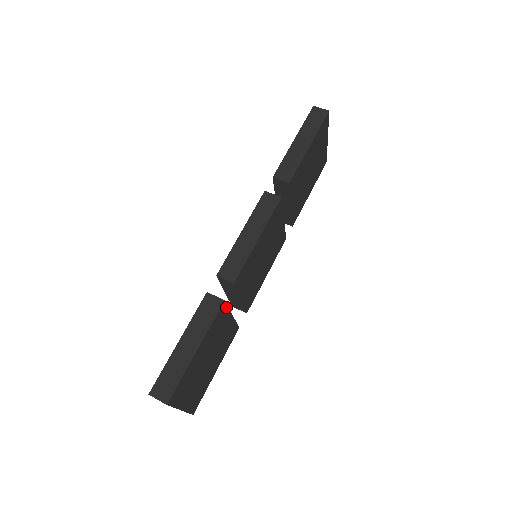
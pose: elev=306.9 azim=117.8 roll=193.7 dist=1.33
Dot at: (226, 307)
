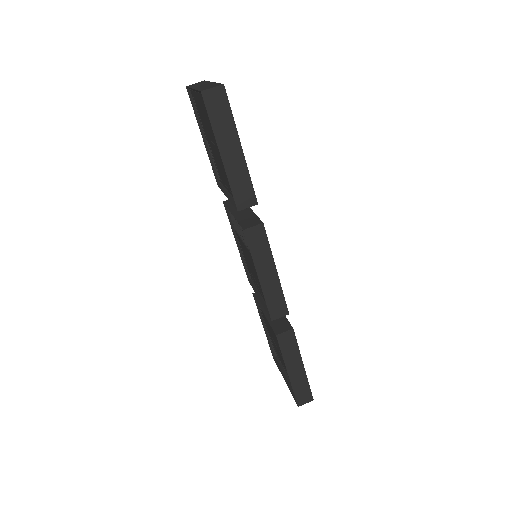
Dot at: (288, 322)
